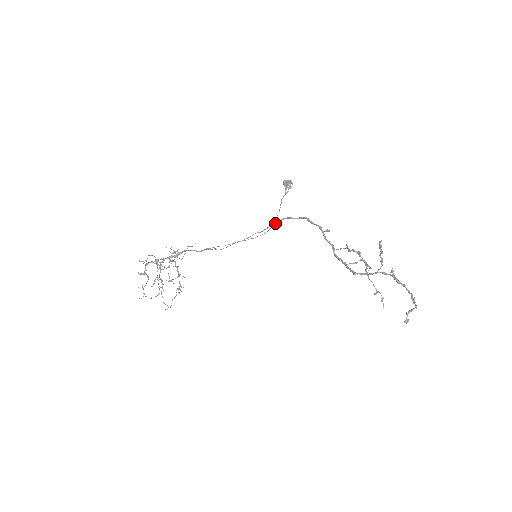
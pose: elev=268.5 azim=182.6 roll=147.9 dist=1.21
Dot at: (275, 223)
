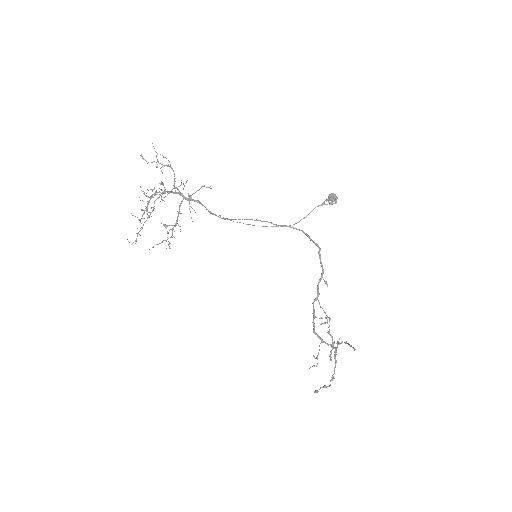
Dot at: (293, 228)
